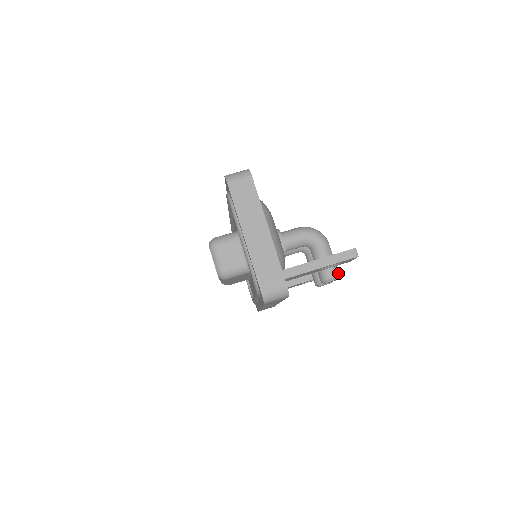
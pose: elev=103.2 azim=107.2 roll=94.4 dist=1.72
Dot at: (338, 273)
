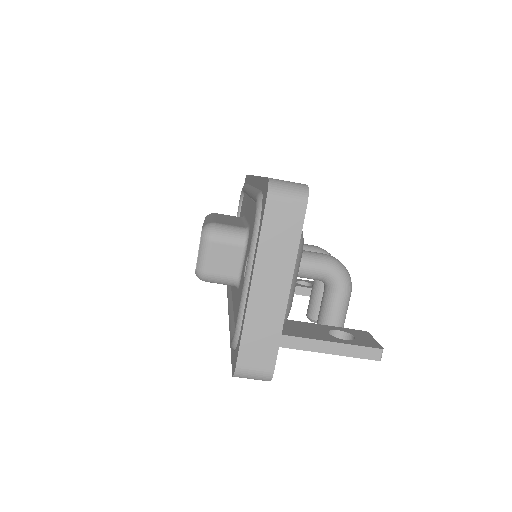
Dot at: occluded
